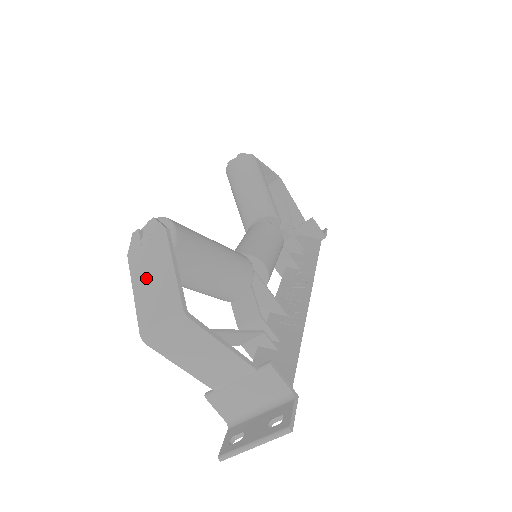
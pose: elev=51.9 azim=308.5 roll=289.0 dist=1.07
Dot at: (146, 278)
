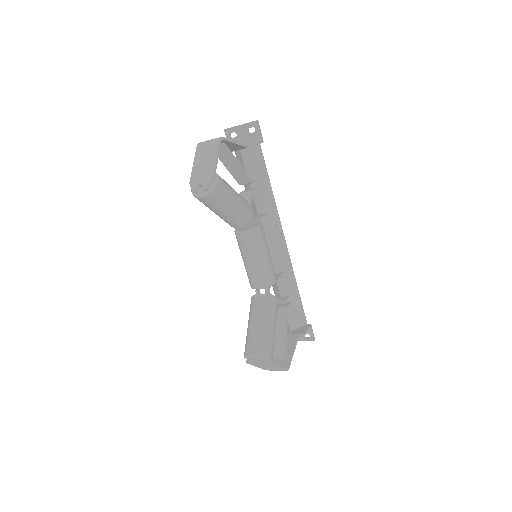
Dot at: (263, 367)
